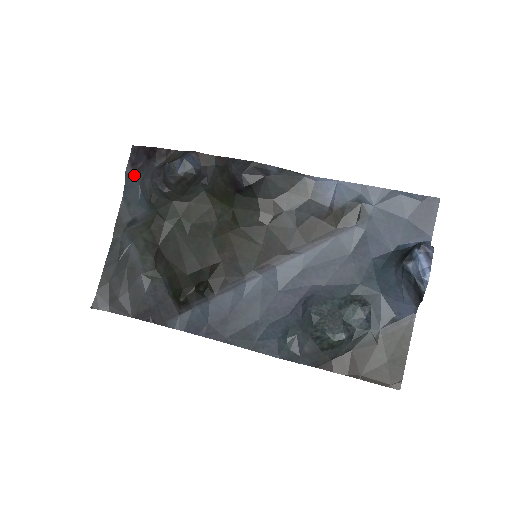
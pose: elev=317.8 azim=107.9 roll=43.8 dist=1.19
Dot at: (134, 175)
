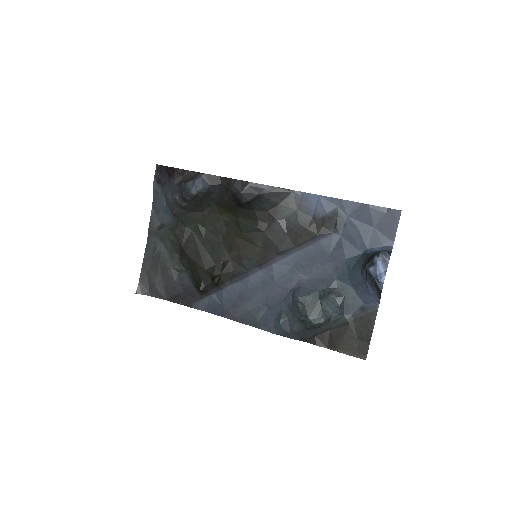
Dot at: (159, 189)
